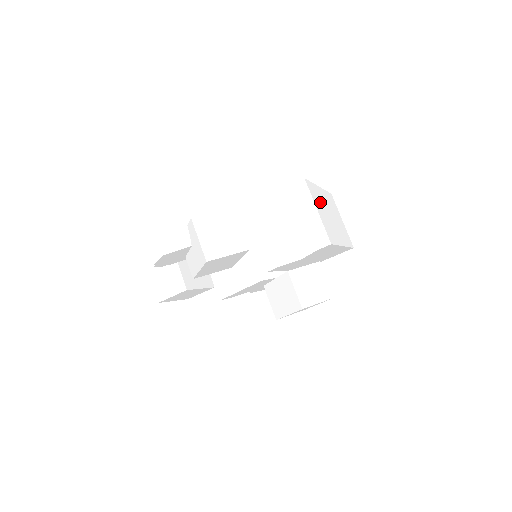
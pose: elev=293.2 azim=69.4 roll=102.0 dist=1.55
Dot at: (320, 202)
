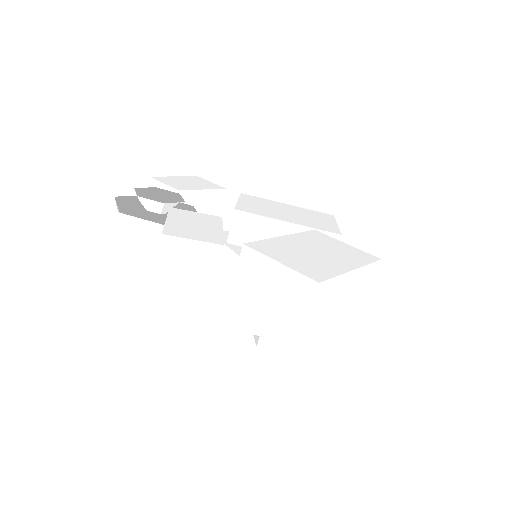
Dot at: (329, 302)
